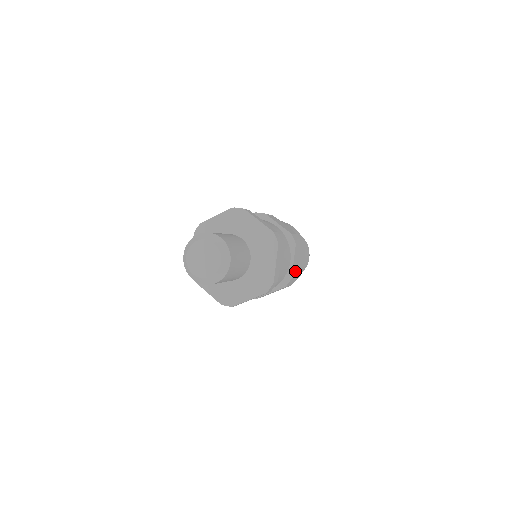
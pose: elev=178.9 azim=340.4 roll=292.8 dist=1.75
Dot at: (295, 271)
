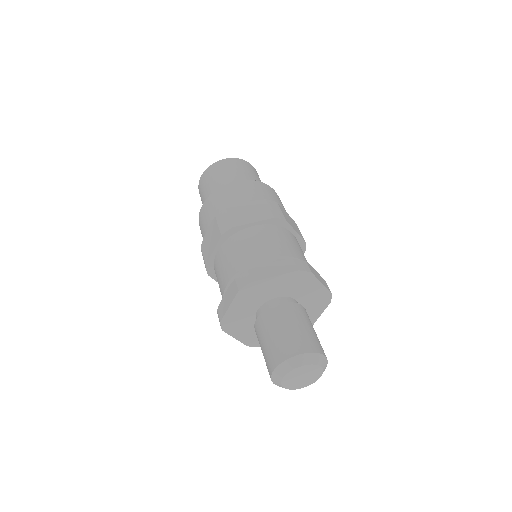
Dot at: occluded
